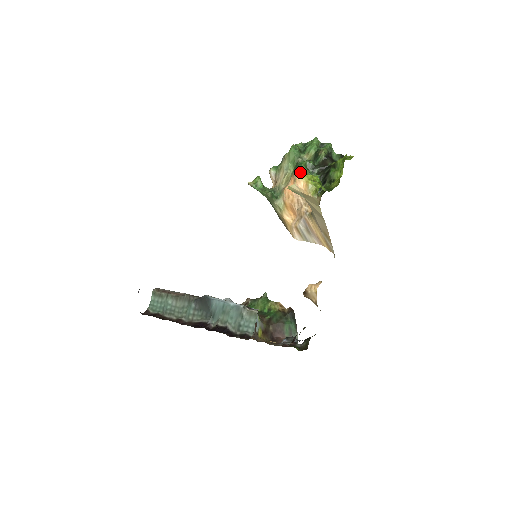
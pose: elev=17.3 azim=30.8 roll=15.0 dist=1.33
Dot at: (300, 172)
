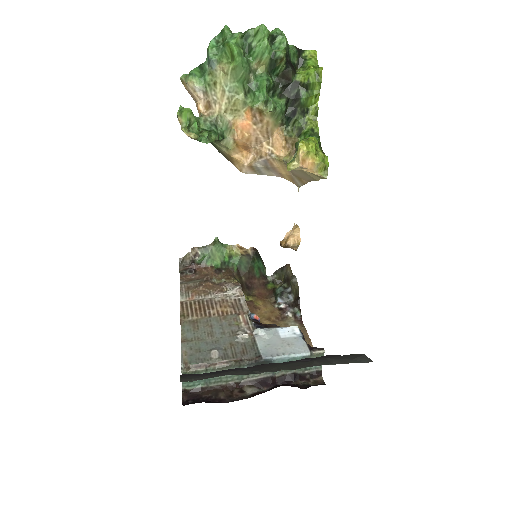
Dot at: (304, 147)
